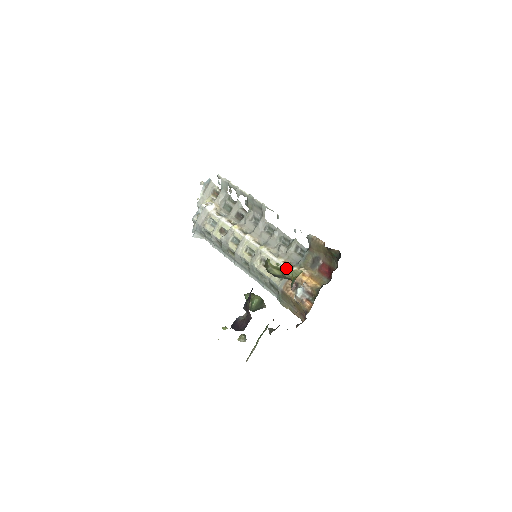
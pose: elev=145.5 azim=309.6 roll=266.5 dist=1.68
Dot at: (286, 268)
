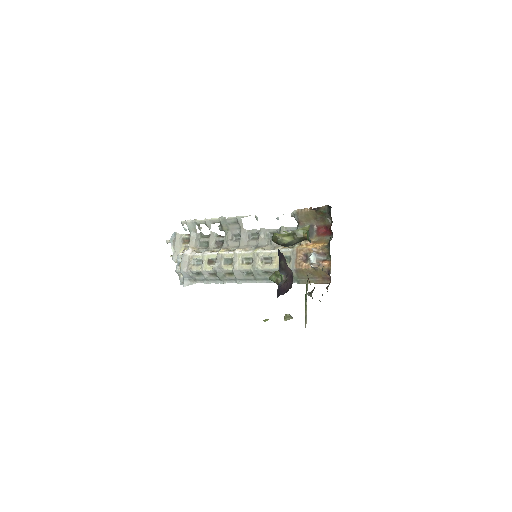
Dot at: (288, 250)
